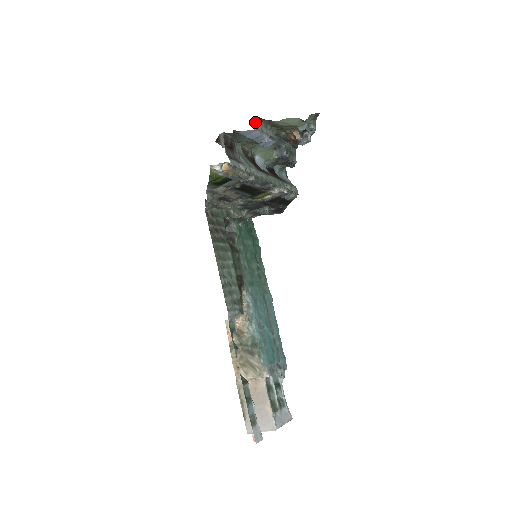
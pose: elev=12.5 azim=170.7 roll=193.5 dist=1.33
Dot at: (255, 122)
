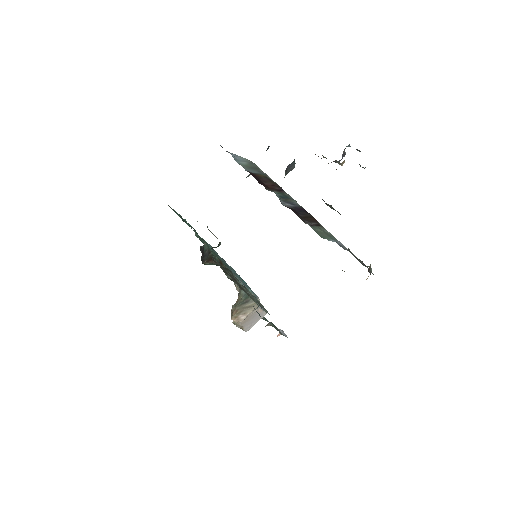
Dot at: occluded
